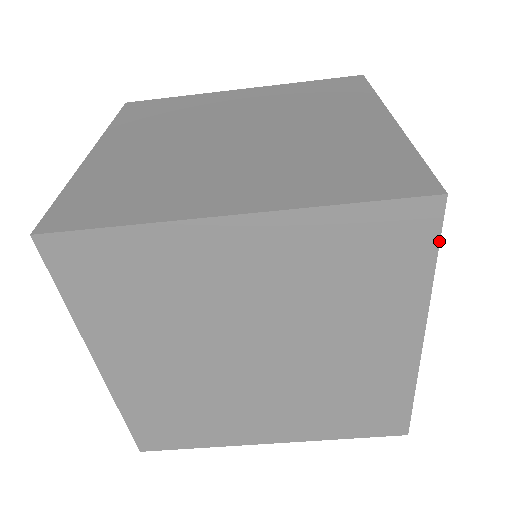
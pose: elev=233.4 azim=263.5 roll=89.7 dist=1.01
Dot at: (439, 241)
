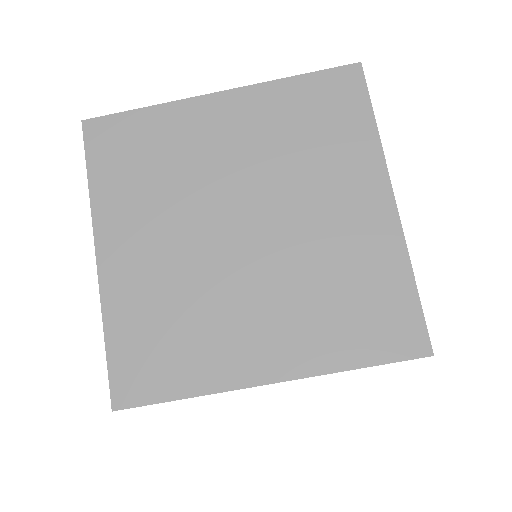
Dot at: (369, 97)
